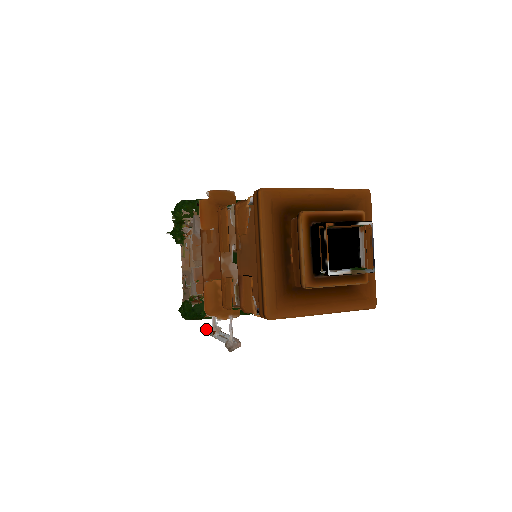
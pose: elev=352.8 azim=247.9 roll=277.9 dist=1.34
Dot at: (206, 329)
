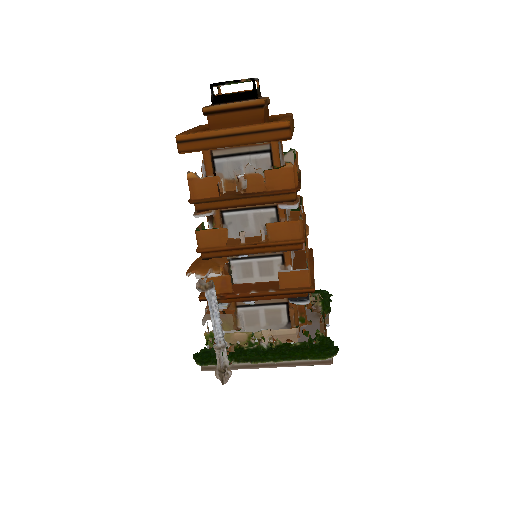
Dot at: occluded
